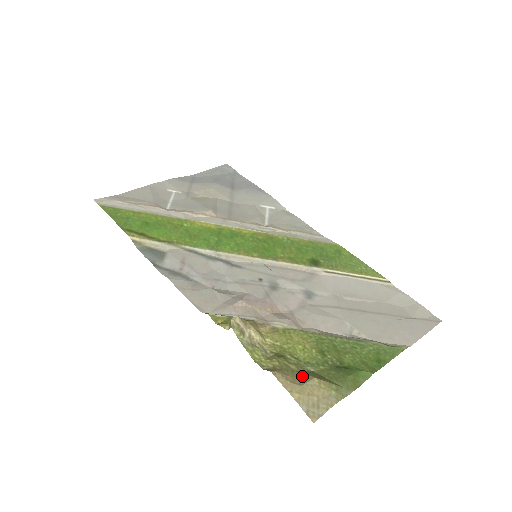
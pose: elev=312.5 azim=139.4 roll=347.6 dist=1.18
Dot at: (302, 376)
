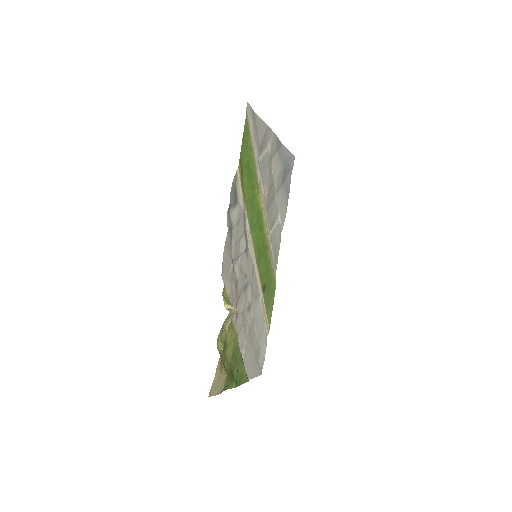
Dot at: (223, 367)
